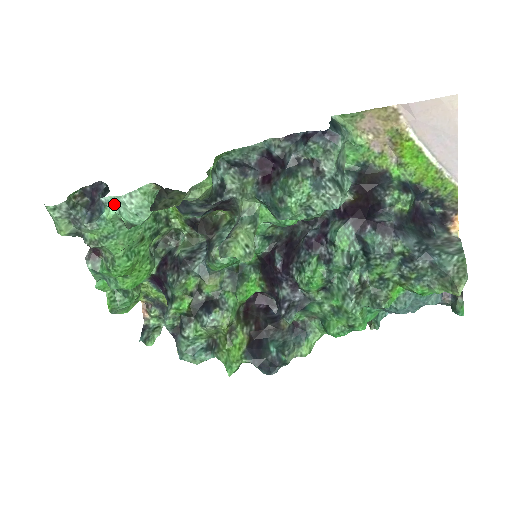
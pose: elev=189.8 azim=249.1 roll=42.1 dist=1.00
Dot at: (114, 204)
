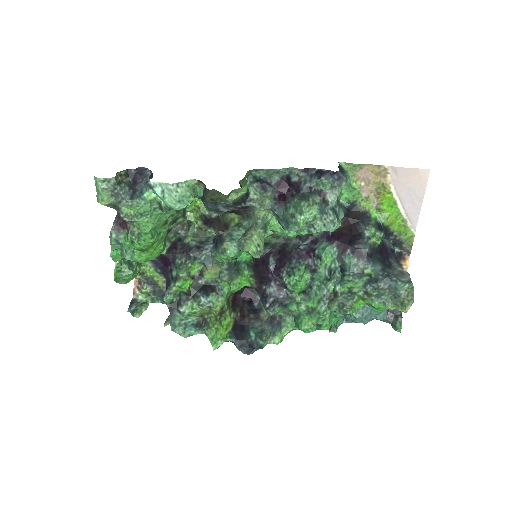
Dot at: (161, 189)
